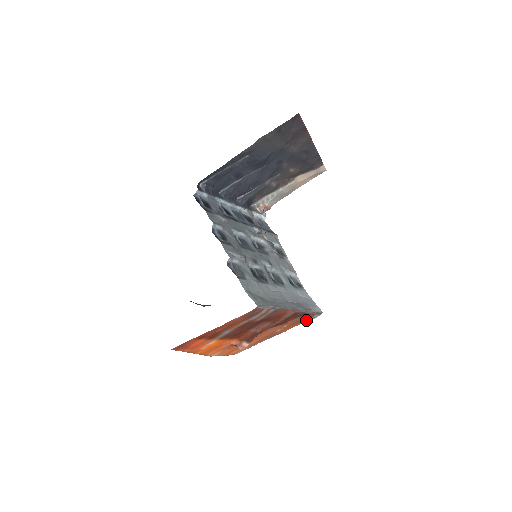
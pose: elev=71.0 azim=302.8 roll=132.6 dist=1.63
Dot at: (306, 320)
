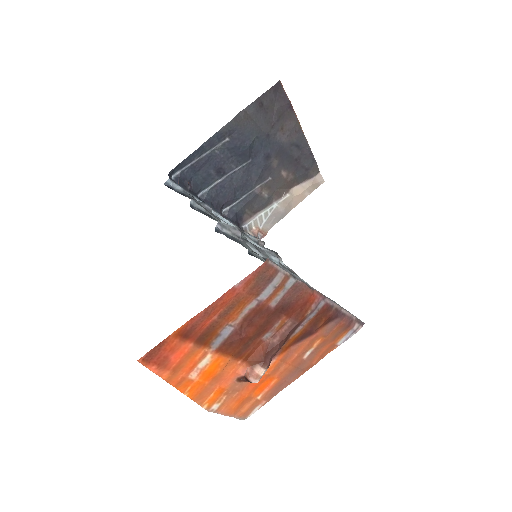
Dot at: (343, 336)
